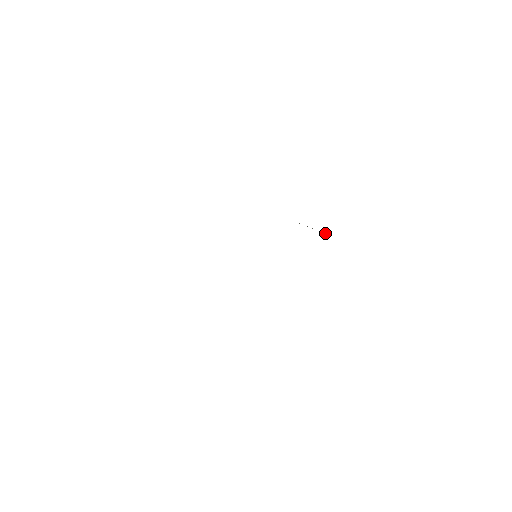
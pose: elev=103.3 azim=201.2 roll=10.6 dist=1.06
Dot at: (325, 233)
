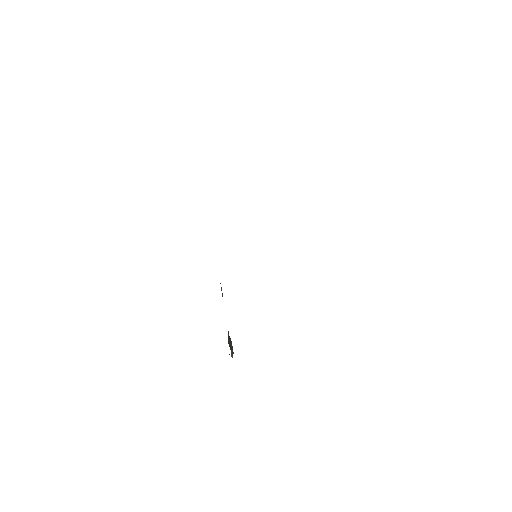
Dot at: occluded
